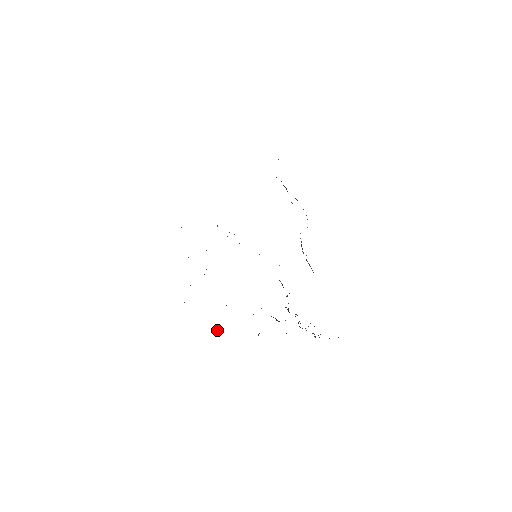
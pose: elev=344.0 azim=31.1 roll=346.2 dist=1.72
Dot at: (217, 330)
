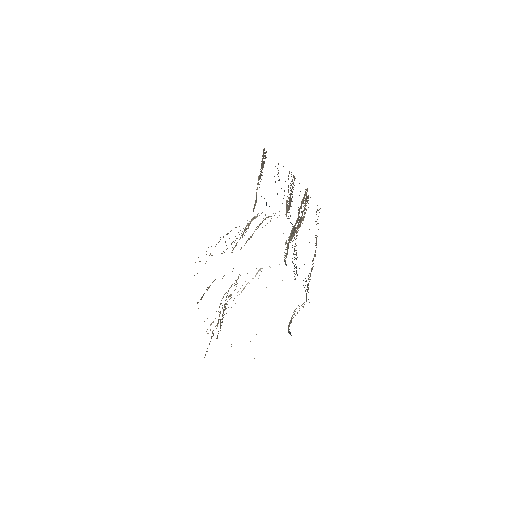
Dot at: occluded
